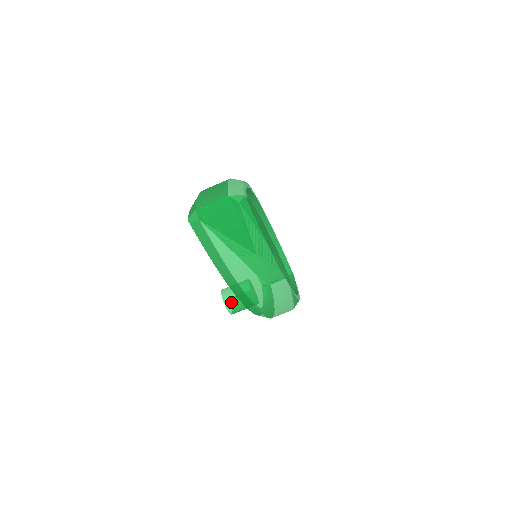
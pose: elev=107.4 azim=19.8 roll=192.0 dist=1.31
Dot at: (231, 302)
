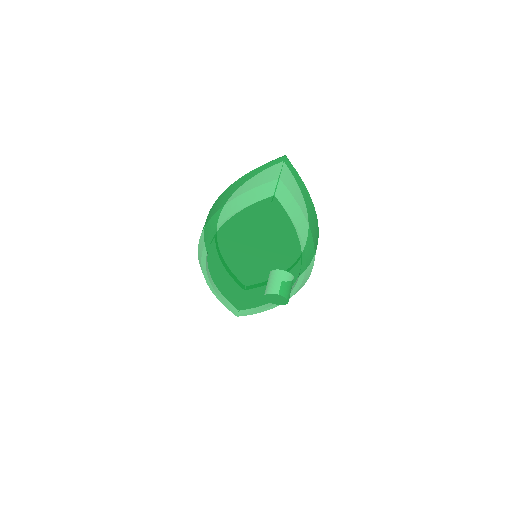
Dot at: (284, 290)
